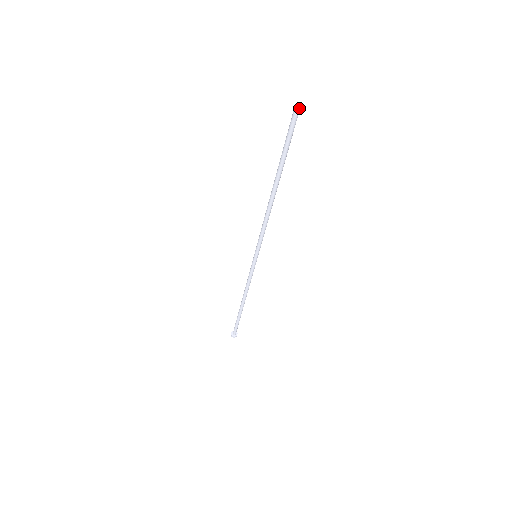
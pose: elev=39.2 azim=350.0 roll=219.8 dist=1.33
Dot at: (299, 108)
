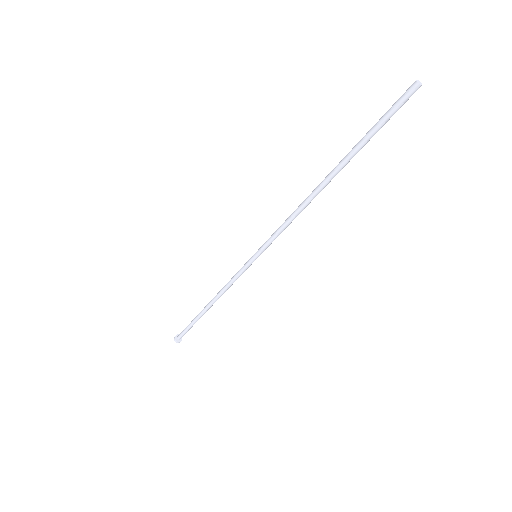
Dot at: occluded
